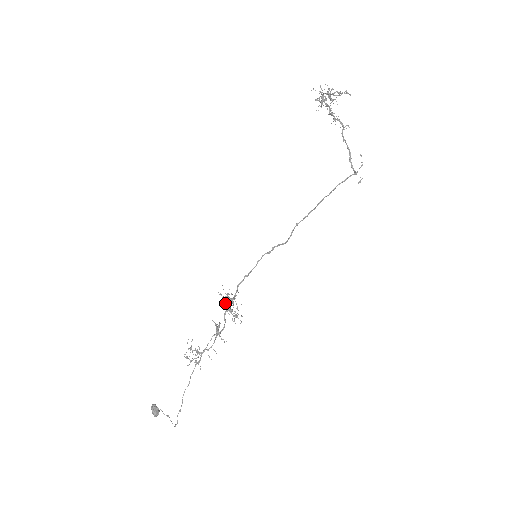
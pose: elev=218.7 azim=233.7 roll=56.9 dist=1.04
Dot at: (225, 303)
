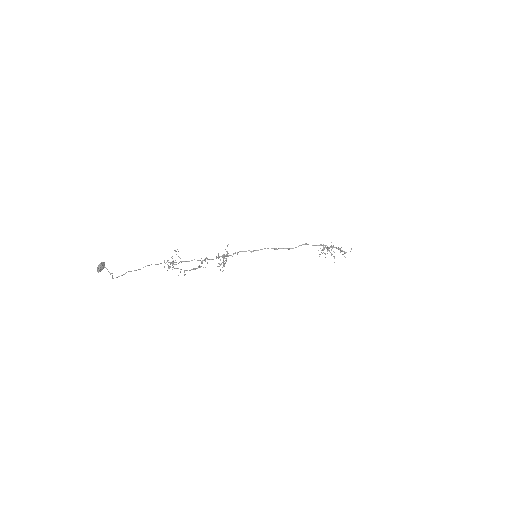
Dot at: (218, 258)
